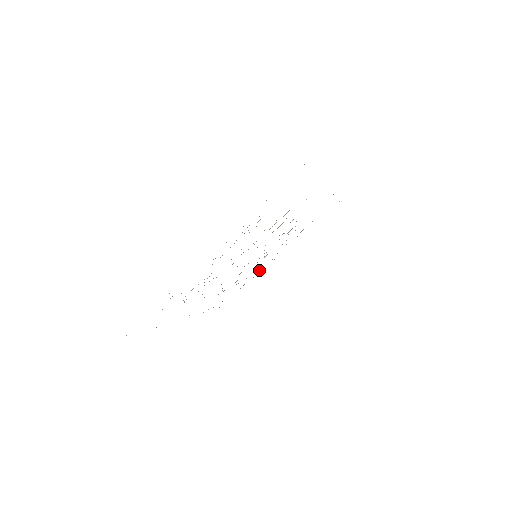
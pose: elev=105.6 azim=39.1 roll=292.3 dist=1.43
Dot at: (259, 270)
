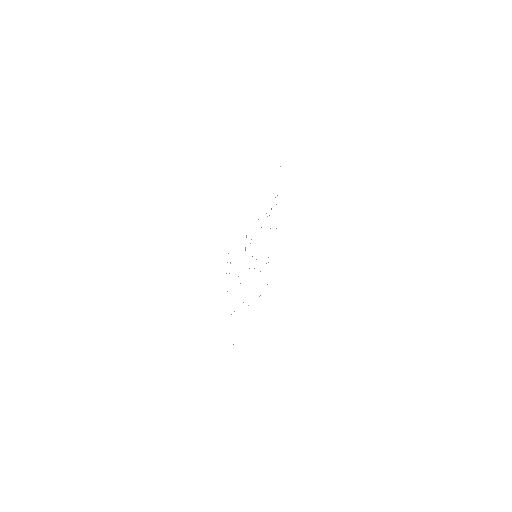
Dot at: occluded
